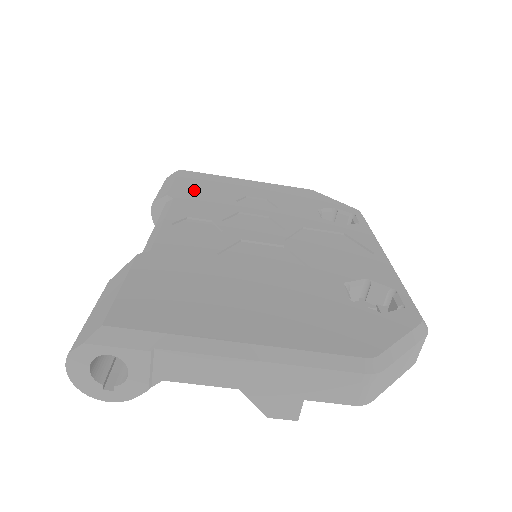
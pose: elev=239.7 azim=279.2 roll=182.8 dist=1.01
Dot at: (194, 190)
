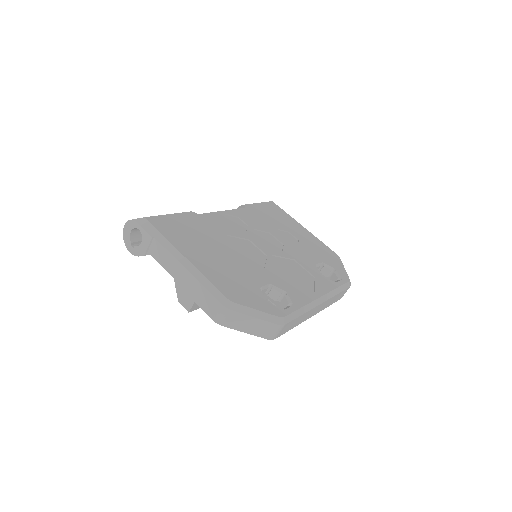
Dot at: (263, 212)
